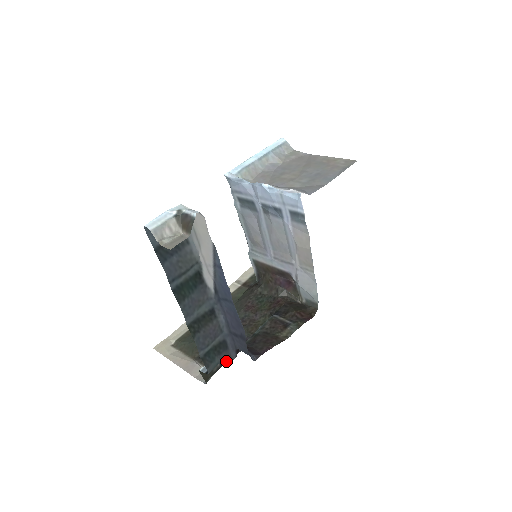
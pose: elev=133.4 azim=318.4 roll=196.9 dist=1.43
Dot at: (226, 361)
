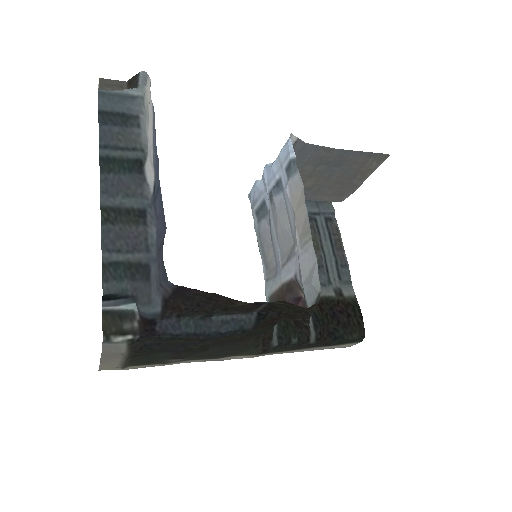
Dot at: (140, 298)
